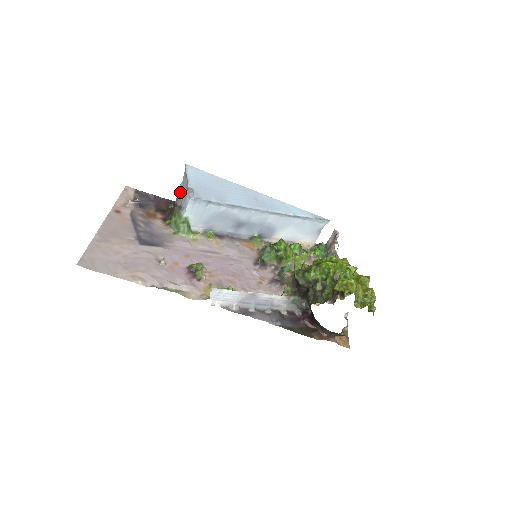
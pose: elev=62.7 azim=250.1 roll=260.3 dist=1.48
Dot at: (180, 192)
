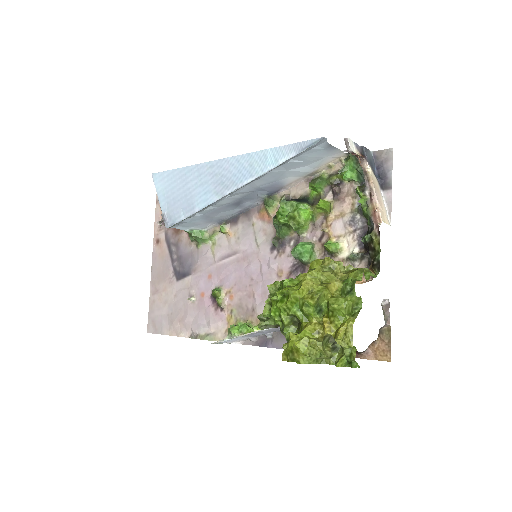
Dot at: occluded
